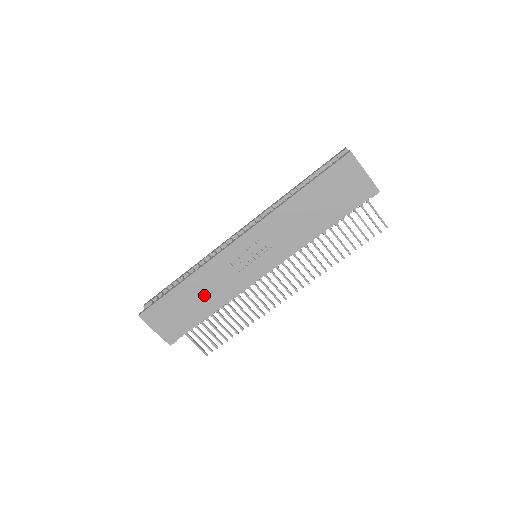
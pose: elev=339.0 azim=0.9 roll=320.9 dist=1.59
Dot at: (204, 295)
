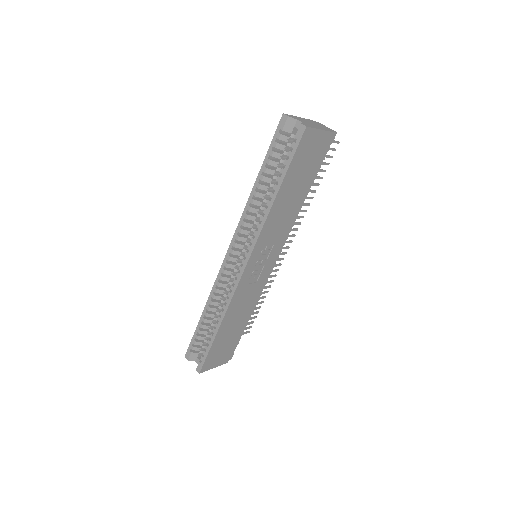
Dot at: (239, 317)
